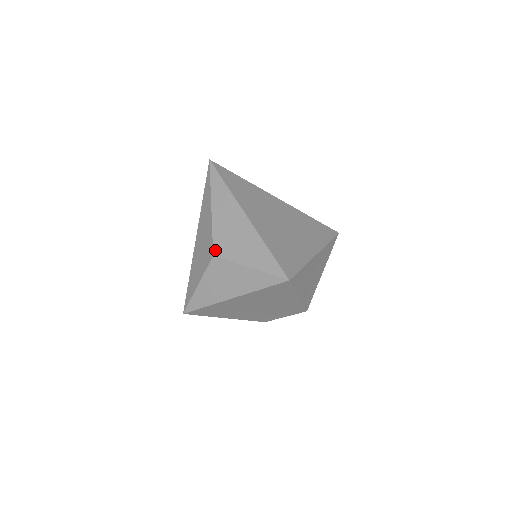
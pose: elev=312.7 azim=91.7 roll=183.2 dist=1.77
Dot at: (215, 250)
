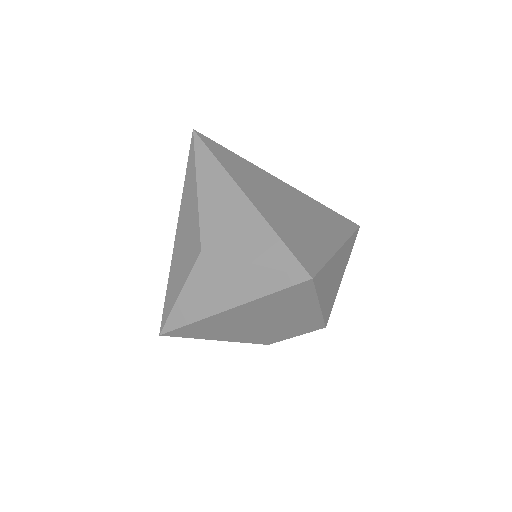
Dot at: (203, 243)
